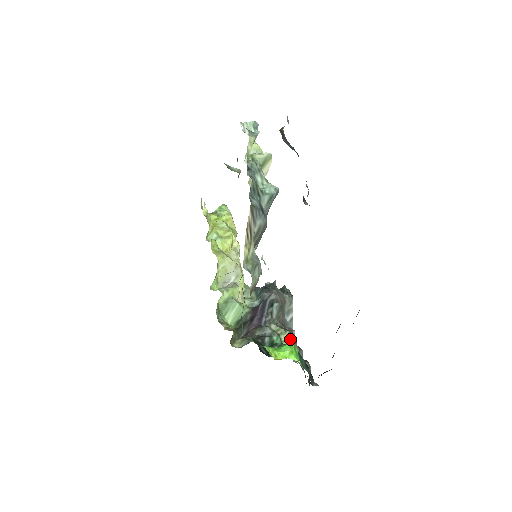
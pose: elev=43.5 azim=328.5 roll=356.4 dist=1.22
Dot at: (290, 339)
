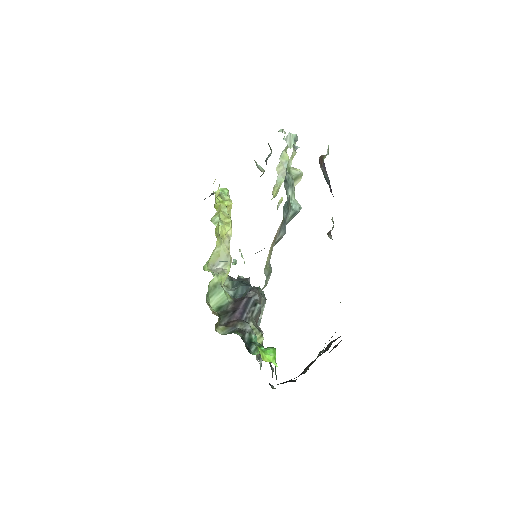
Dot at: (261, 340)
